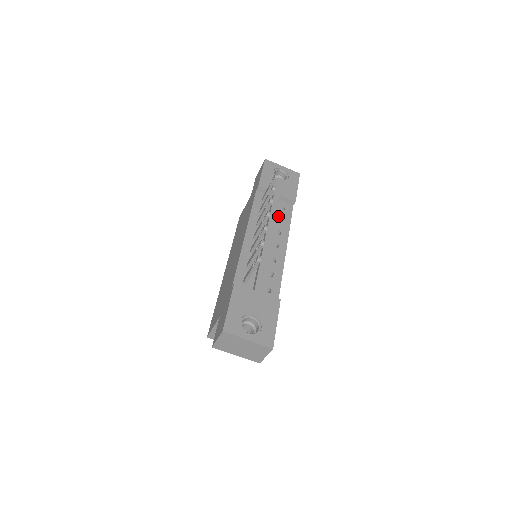
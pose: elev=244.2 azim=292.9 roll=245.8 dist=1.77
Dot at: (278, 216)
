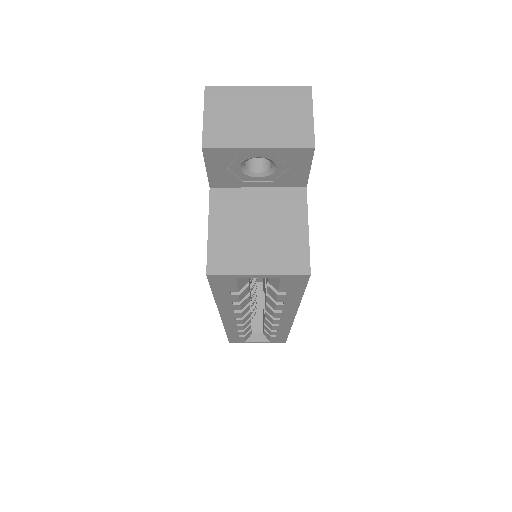
Dot at: occluded
